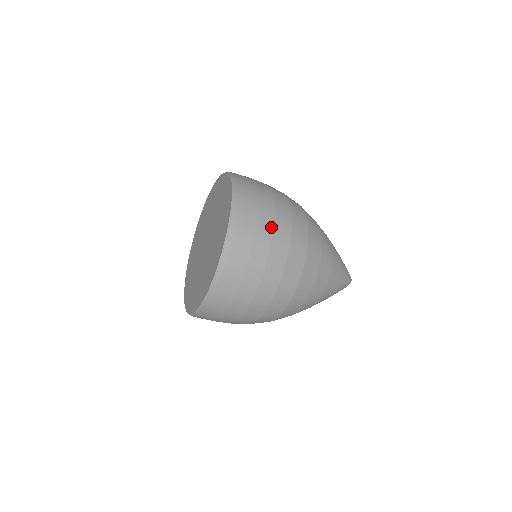
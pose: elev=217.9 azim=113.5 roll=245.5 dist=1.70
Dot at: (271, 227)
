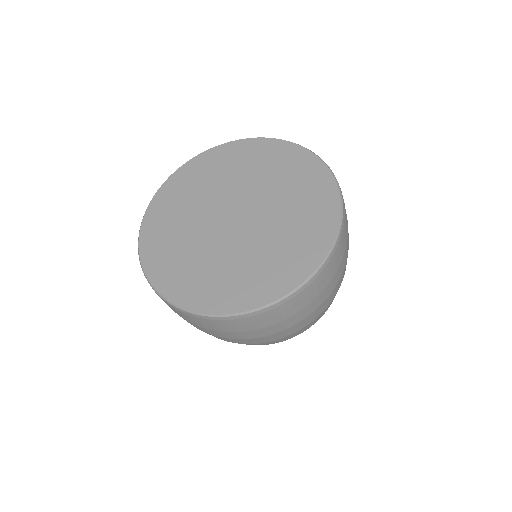
Dot at: (325, 299)
